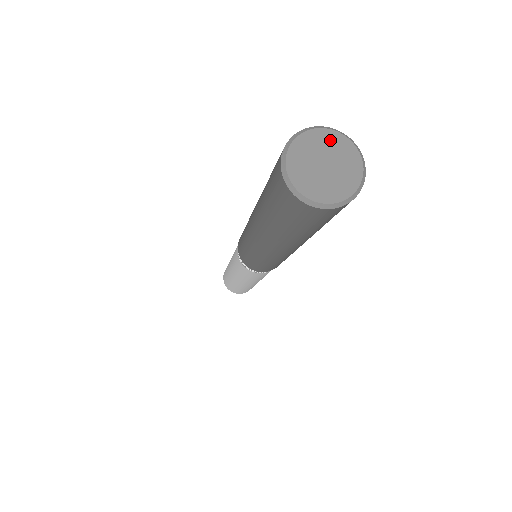
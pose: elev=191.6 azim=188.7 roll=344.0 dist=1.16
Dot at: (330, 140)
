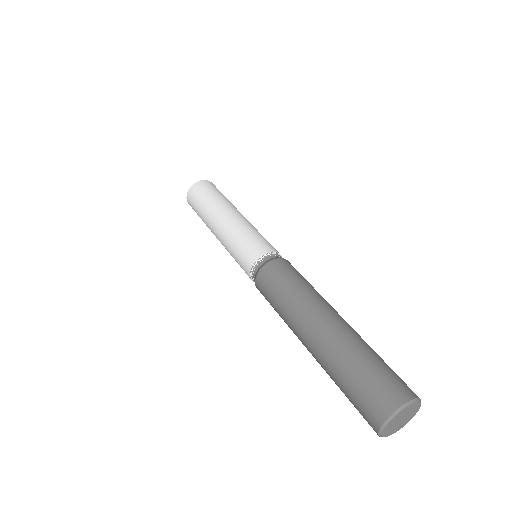
Dot at: (404, 412)
